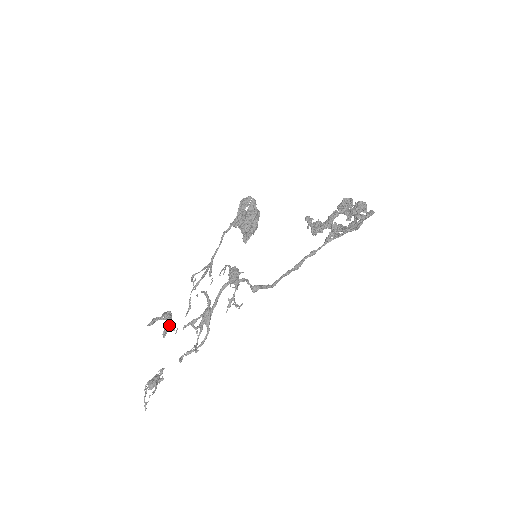
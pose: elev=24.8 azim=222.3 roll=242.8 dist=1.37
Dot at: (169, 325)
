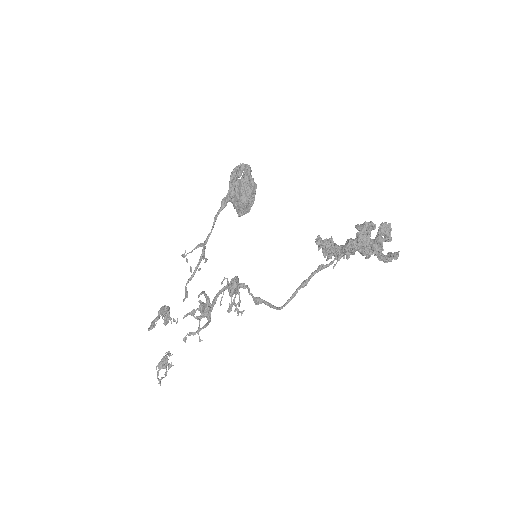
Dot at: (169, 318)
